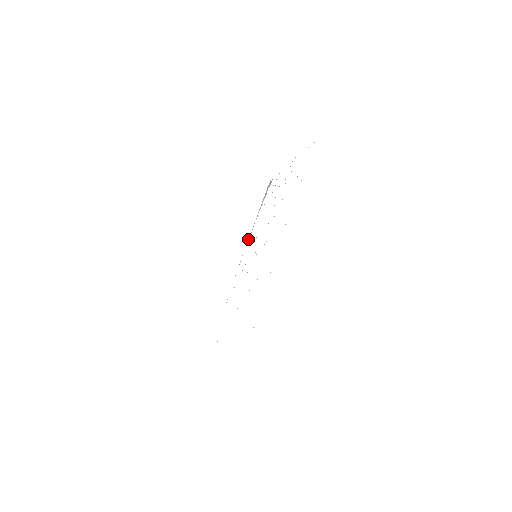
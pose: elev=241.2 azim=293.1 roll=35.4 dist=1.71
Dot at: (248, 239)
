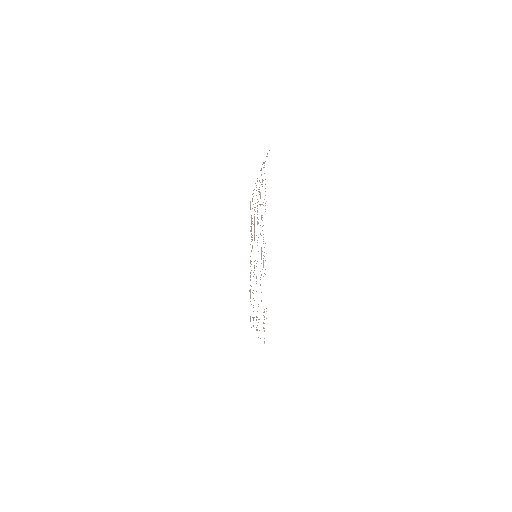
Dot at: occluded
